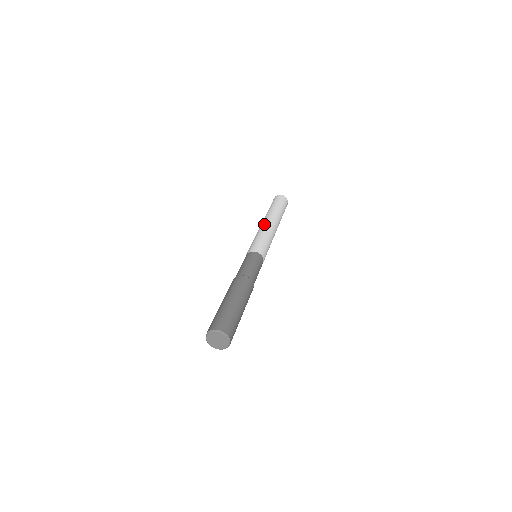
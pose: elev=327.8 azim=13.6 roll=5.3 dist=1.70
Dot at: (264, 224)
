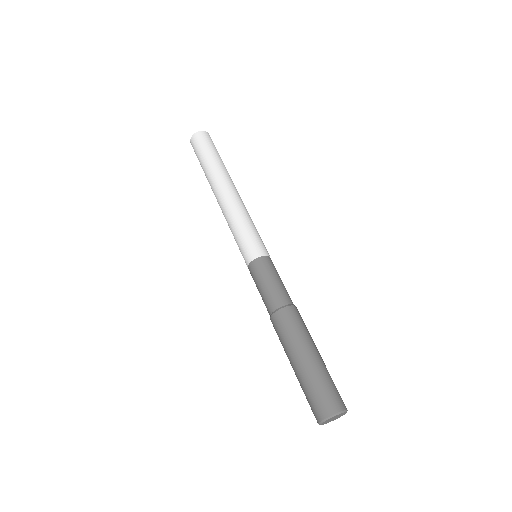
Dot at: (221, 205)
